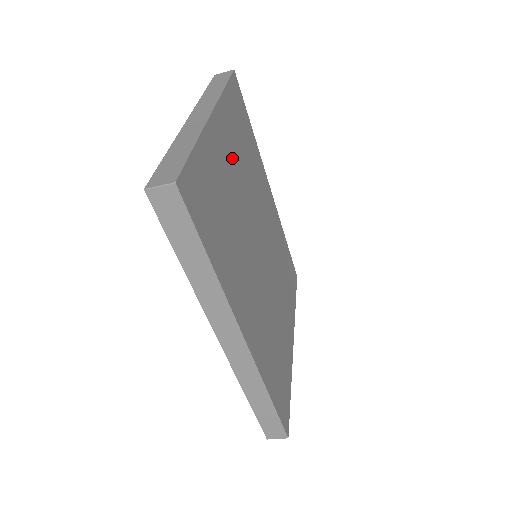
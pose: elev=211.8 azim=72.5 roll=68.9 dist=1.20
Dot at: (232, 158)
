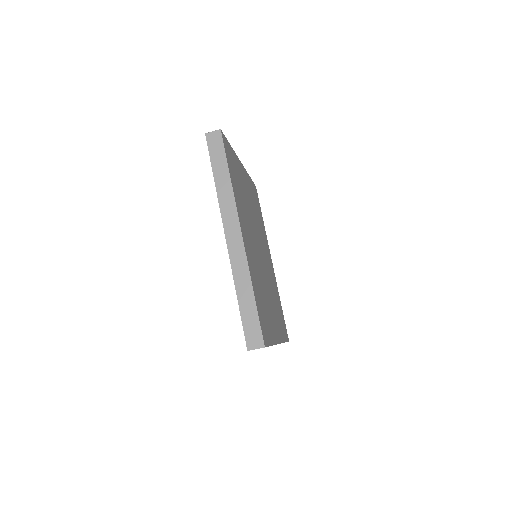
Dot at: (248, 193)
